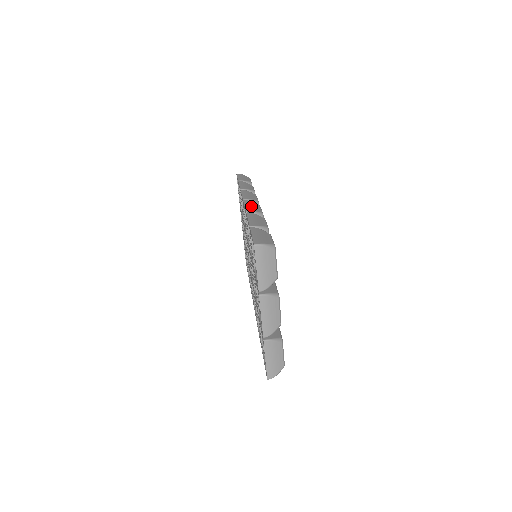
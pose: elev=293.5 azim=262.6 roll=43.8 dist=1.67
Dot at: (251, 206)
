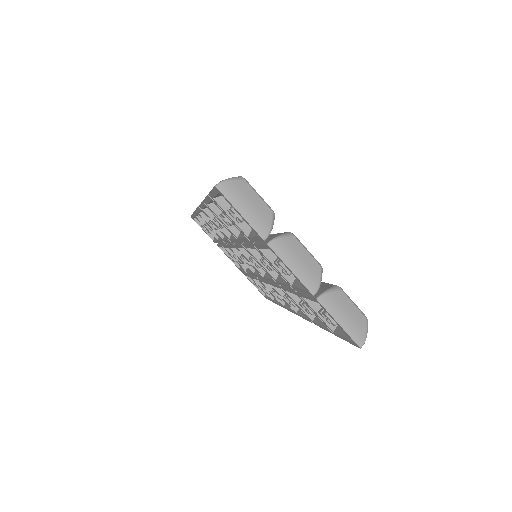
Dot at: occluded
